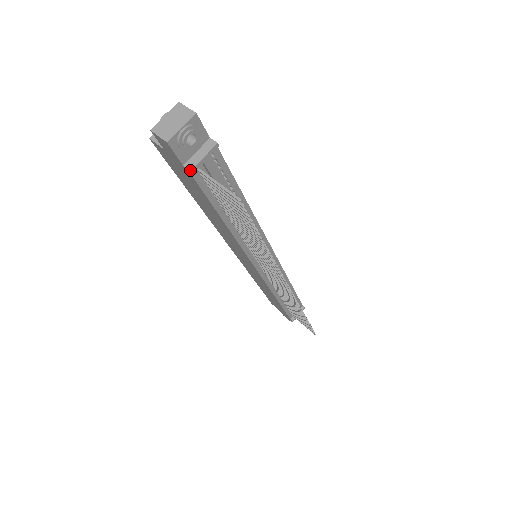
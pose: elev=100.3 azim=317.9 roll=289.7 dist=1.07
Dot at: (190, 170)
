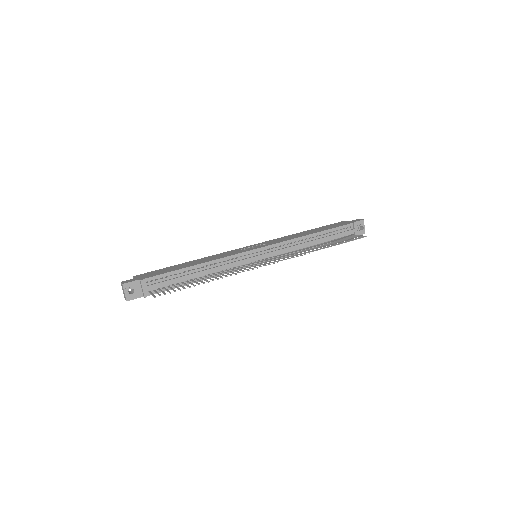
Dot at: occluded
